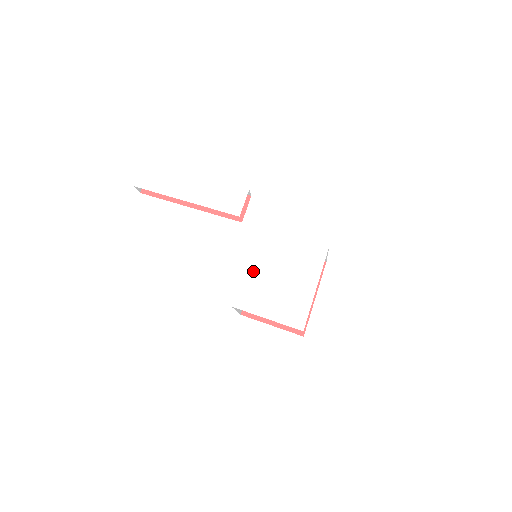
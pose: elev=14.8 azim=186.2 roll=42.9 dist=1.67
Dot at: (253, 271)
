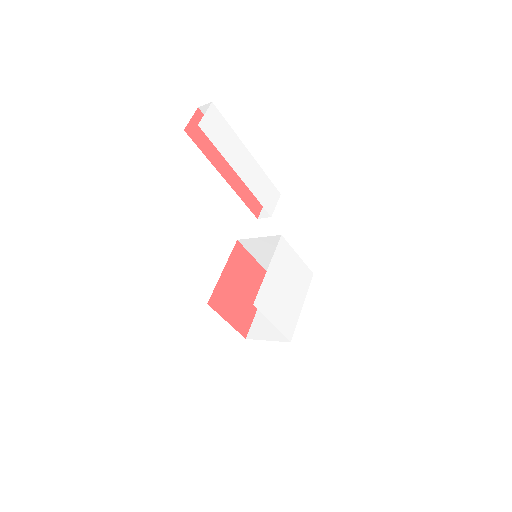
Dot at: (272, 275)
